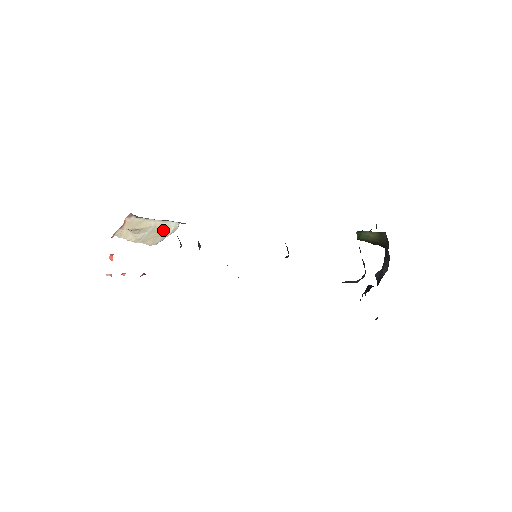
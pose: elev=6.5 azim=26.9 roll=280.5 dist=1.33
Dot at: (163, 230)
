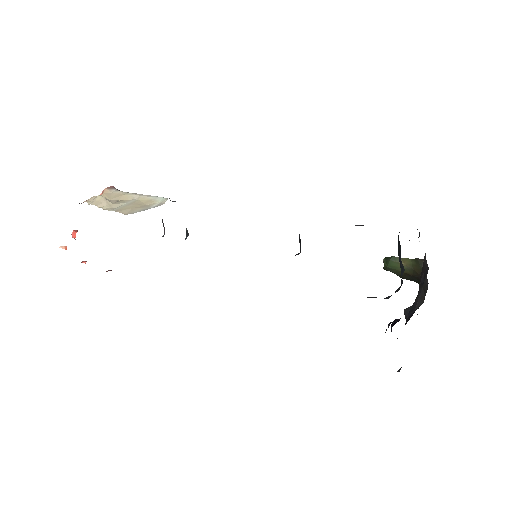
Dot at: (146, 203)
